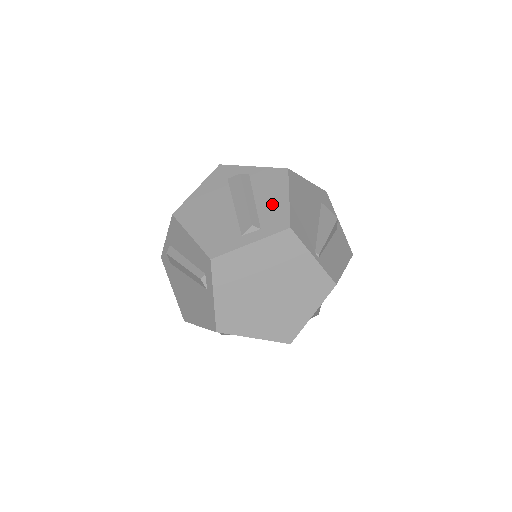
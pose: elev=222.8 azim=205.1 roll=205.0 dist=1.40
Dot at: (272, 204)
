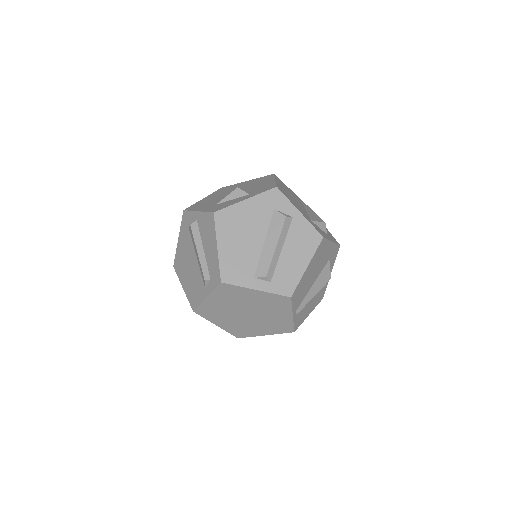
Dot at: (292, 264)
